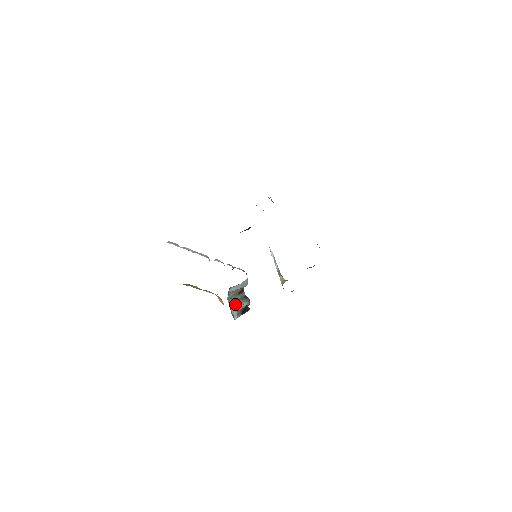
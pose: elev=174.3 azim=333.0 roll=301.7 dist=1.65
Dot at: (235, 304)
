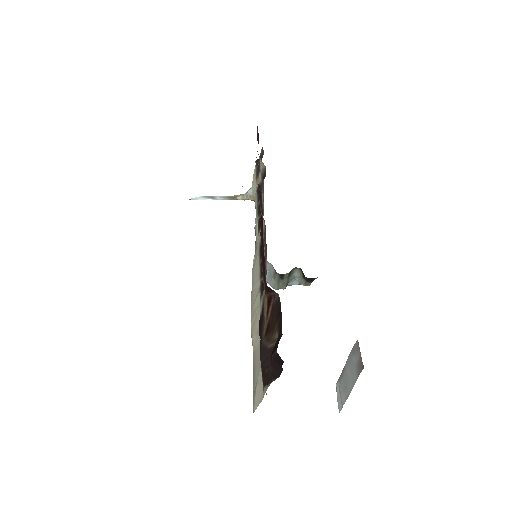
Dot at: occluded
